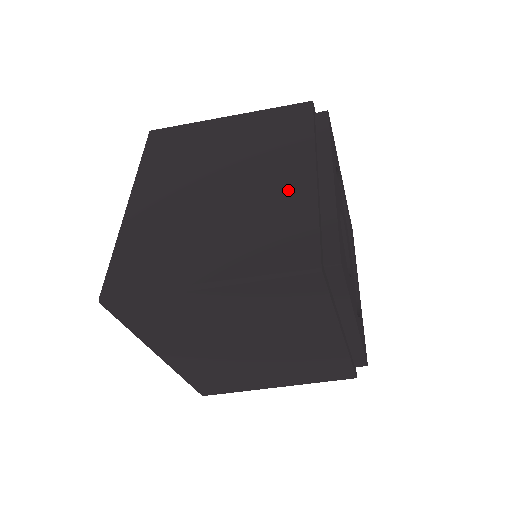
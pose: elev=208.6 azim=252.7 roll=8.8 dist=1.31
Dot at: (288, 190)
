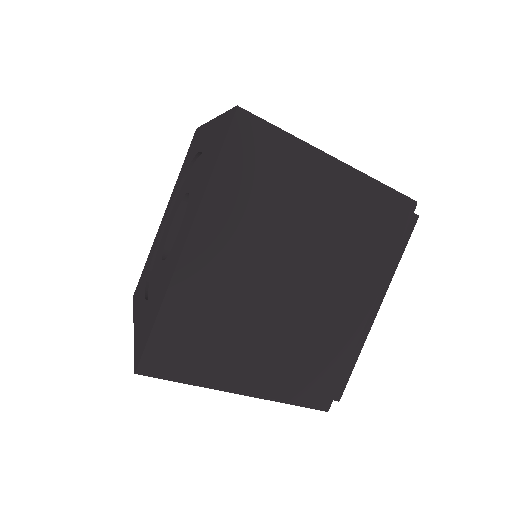
Dot at: occluded
